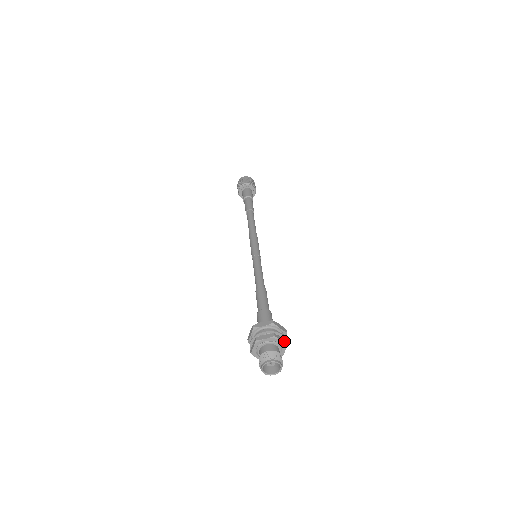
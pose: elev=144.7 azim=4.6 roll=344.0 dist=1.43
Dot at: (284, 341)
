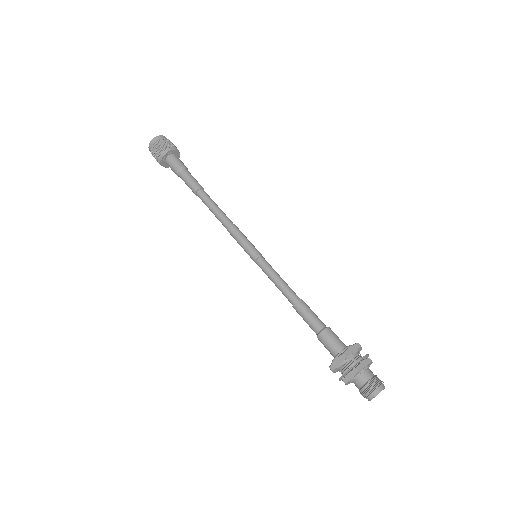
Dot at: occluded
